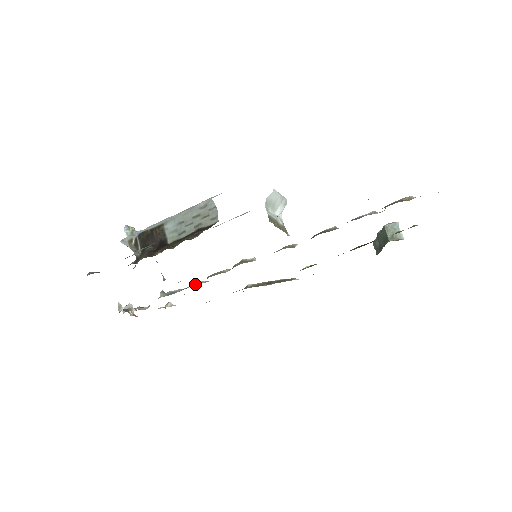
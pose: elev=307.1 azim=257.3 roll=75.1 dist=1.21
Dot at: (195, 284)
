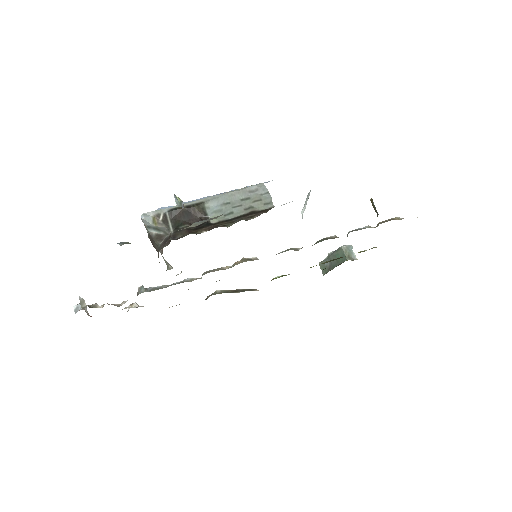
Dot at: (184, 280)
